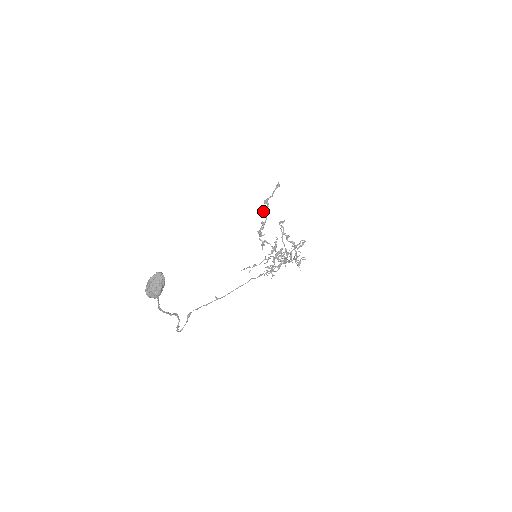
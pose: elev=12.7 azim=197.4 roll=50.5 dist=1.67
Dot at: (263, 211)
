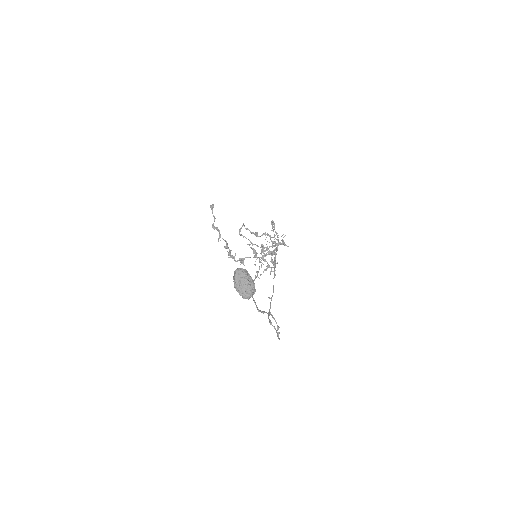
Dot at: (219, 235)
